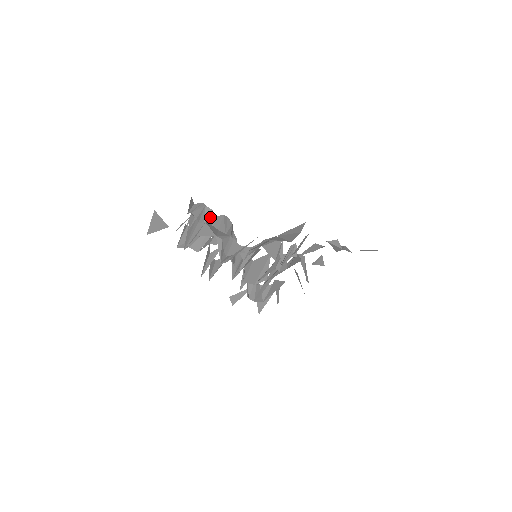
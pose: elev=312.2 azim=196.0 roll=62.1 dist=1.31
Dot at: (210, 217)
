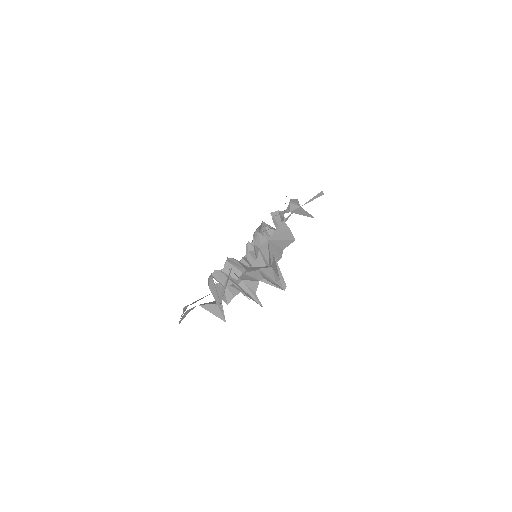
Dot at: (233, 273)
